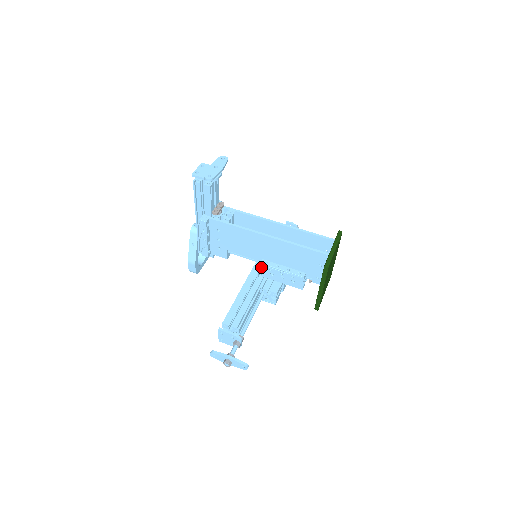
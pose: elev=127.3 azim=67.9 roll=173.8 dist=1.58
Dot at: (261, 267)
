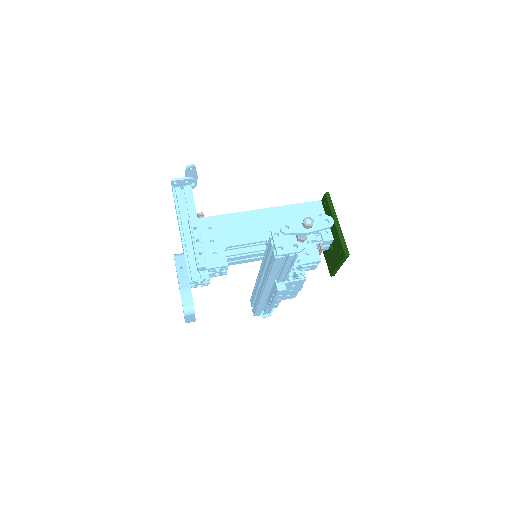
Dot at: occluded
